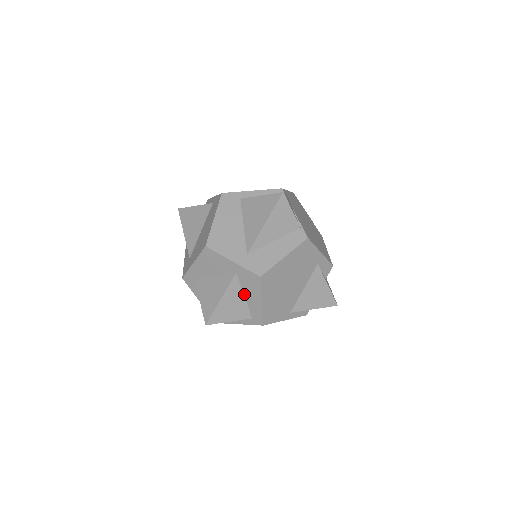
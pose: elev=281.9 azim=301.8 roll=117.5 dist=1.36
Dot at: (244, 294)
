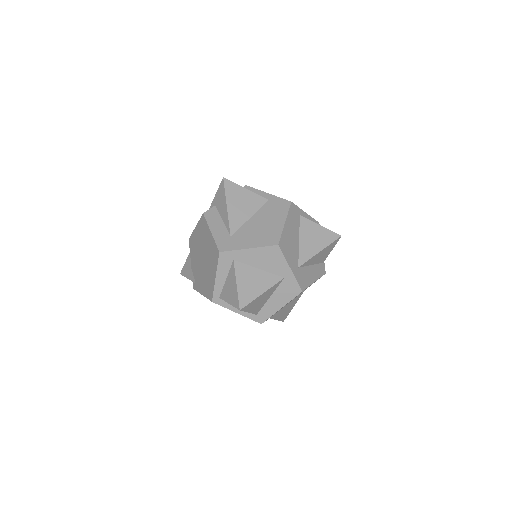
Dot at: (272, 295)
